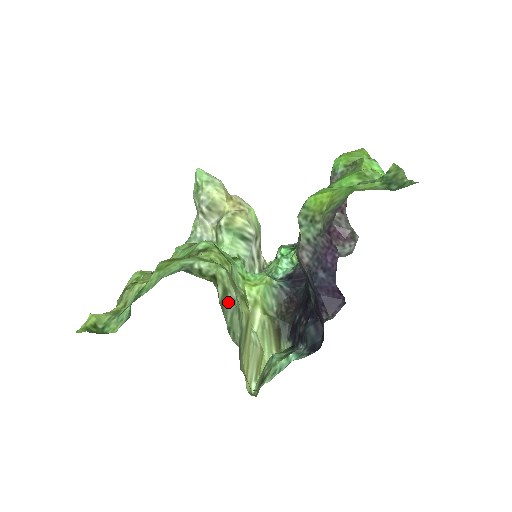
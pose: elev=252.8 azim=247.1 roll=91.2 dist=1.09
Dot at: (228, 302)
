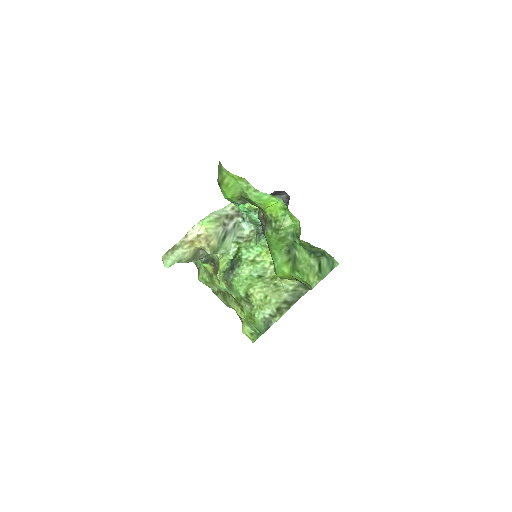
Dot at: (290, 300)
